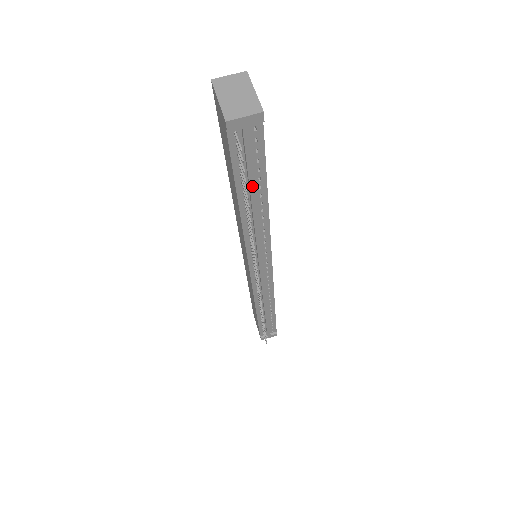
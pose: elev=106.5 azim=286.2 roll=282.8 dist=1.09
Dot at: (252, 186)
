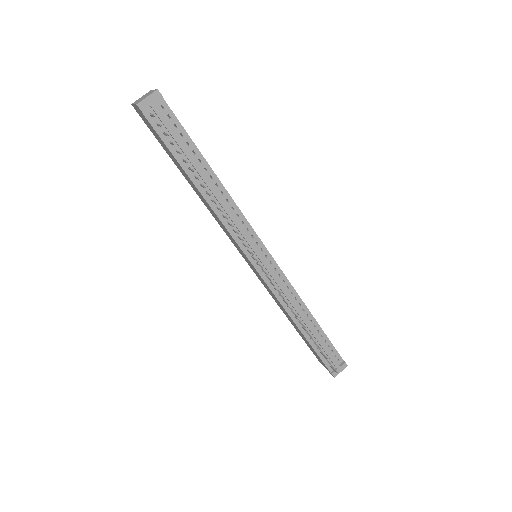
Dot at: (190, 158)
